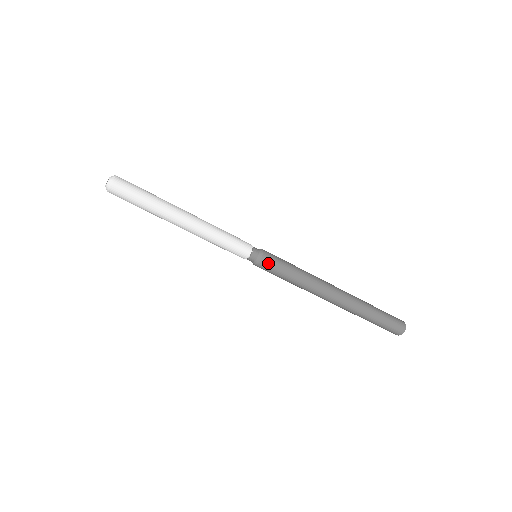
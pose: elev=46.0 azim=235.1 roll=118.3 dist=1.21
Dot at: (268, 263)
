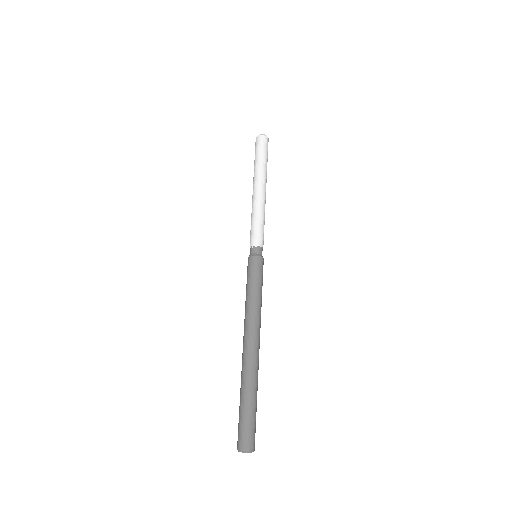
Dot at: (261, 264)
